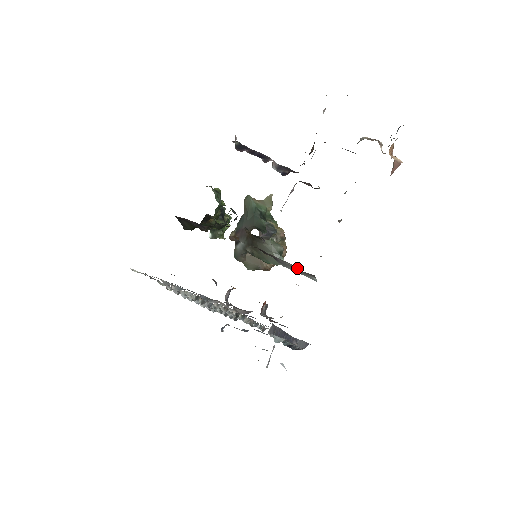
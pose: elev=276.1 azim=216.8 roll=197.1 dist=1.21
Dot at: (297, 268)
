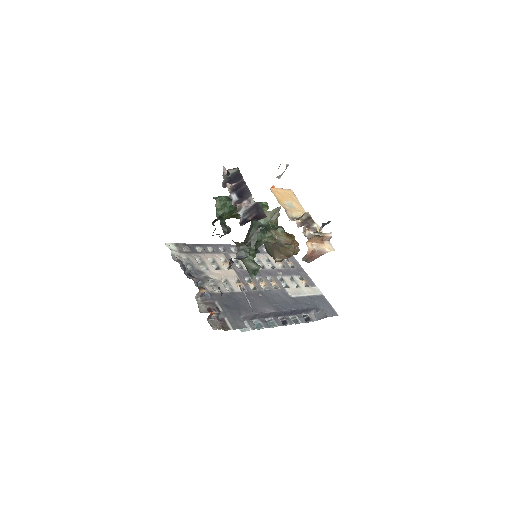
Dot at: occluded
